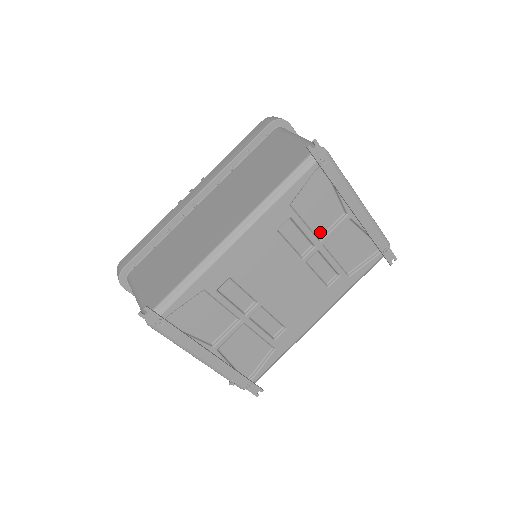
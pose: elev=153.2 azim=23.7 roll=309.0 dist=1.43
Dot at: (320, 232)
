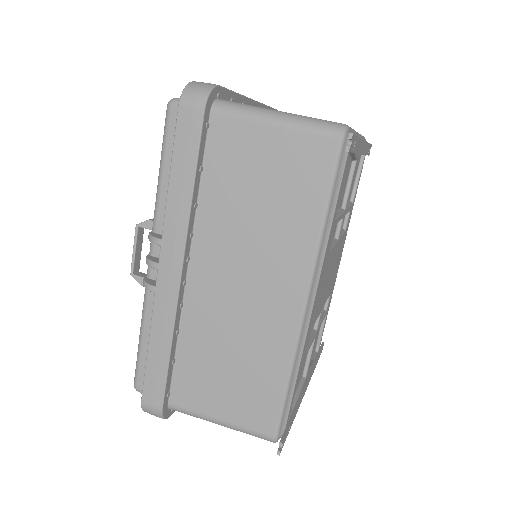
Dot at: (341, 201)
